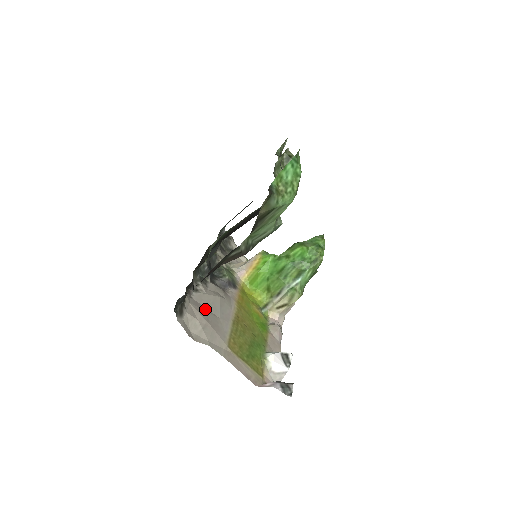
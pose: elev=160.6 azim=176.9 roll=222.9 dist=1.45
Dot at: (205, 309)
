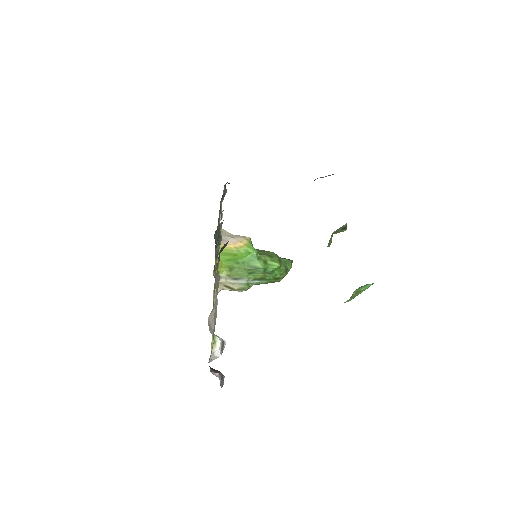
Dot at: occluded
